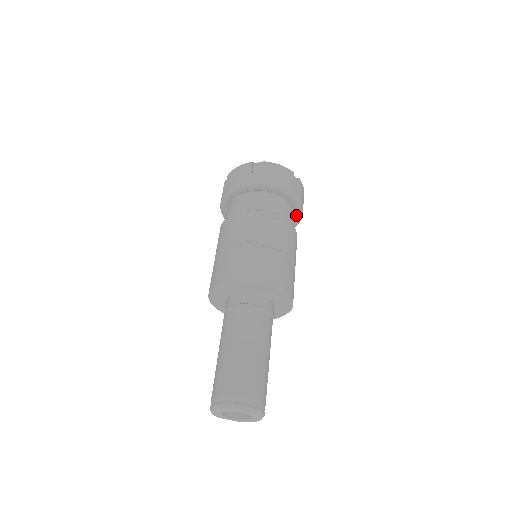
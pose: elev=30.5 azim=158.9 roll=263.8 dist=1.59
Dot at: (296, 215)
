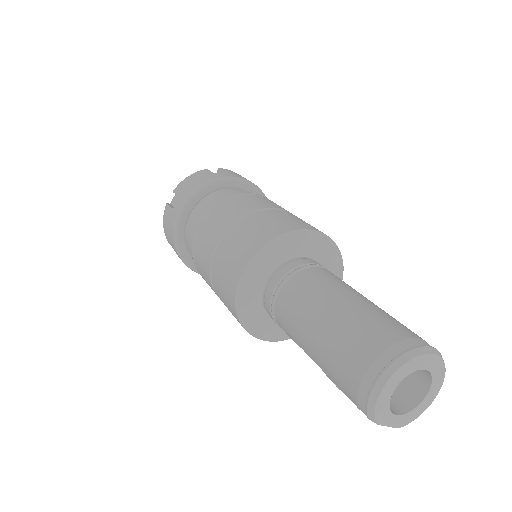
Dot at: occluded
